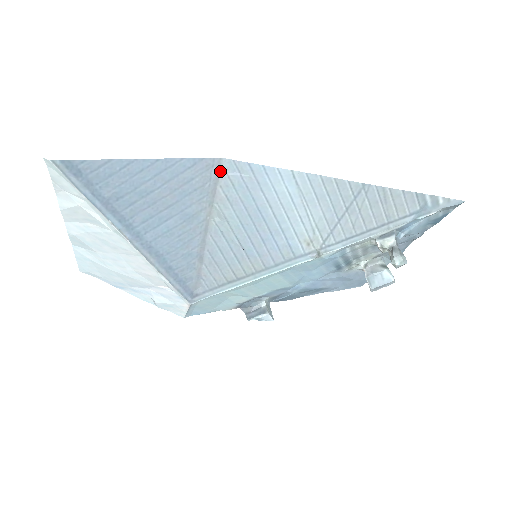
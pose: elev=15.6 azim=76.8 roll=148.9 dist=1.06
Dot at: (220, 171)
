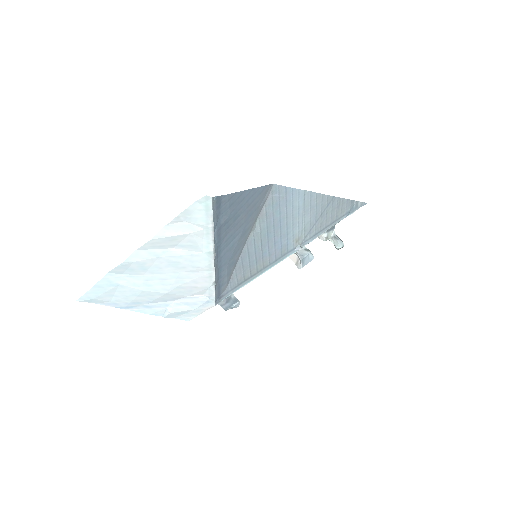
Dot at: (269, 194)
